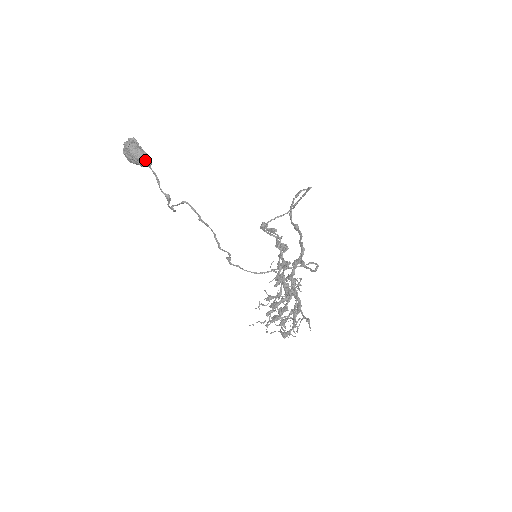
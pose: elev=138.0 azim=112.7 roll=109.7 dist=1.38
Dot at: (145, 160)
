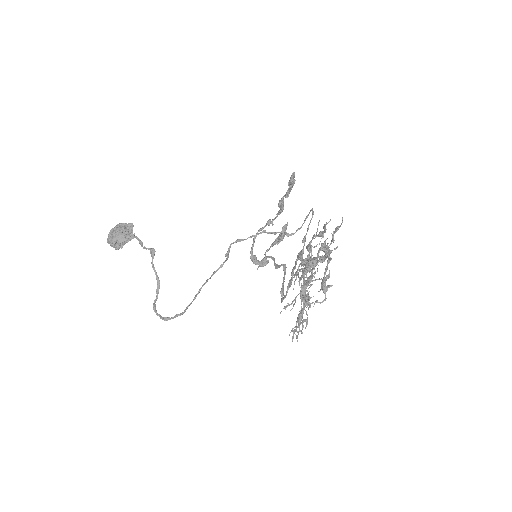
Dot at: (129, 232)
